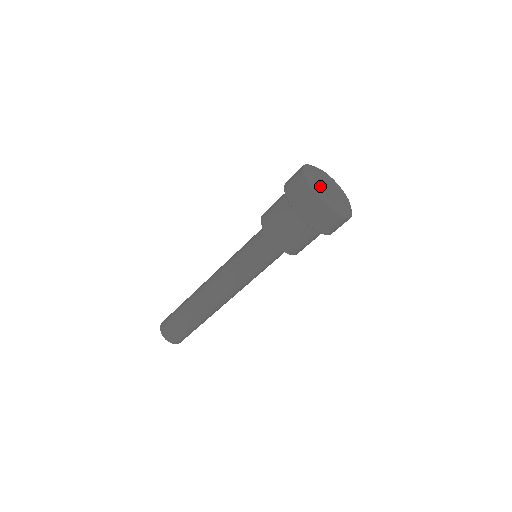
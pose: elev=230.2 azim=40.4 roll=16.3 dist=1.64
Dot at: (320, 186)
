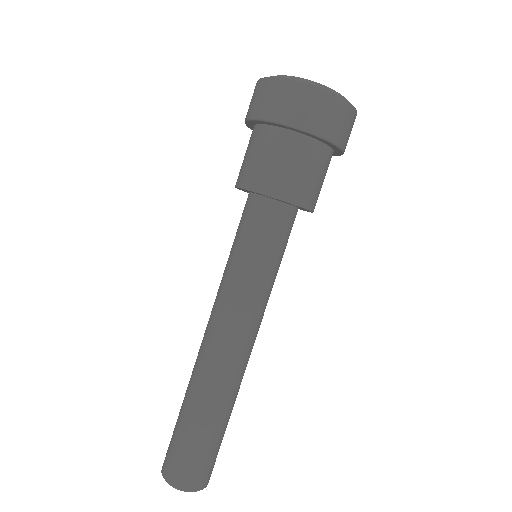
Dot at: occluded
